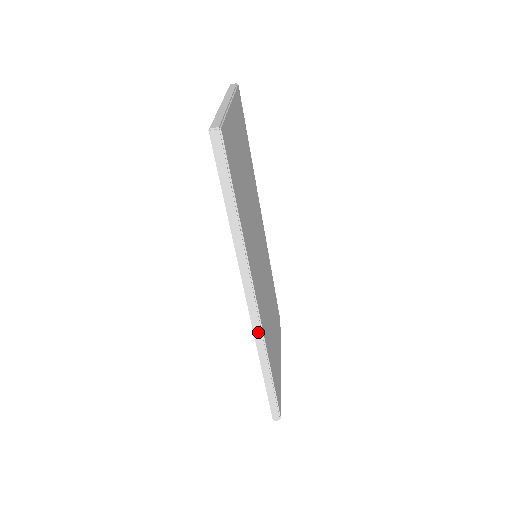
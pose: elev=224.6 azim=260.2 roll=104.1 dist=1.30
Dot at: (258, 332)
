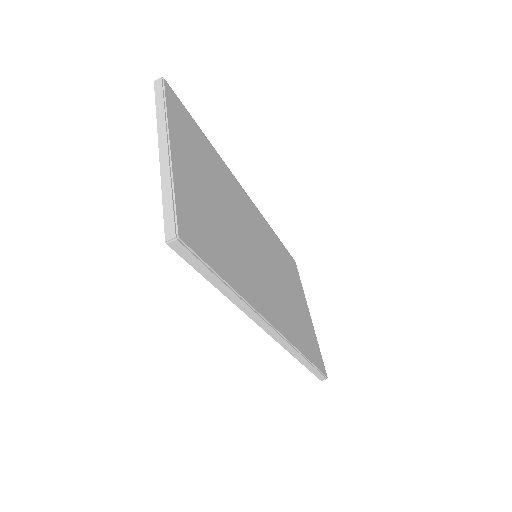
Dot at: (286, 345)
